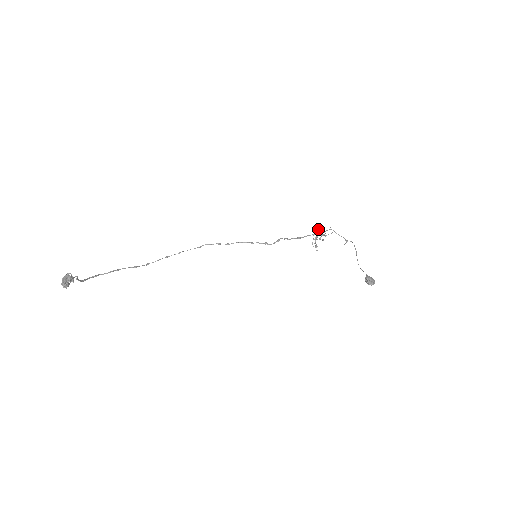
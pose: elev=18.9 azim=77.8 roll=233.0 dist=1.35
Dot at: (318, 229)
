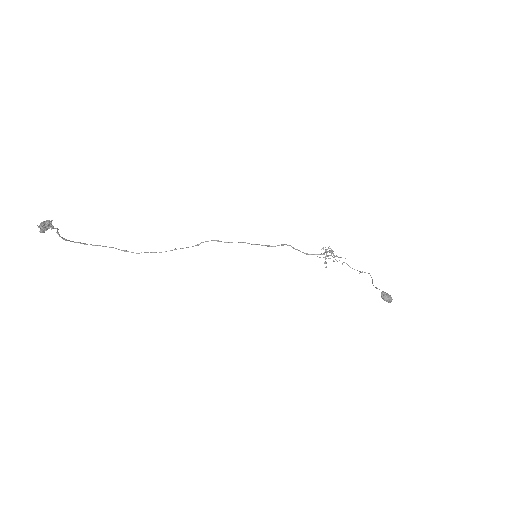
Dot at: occluded
